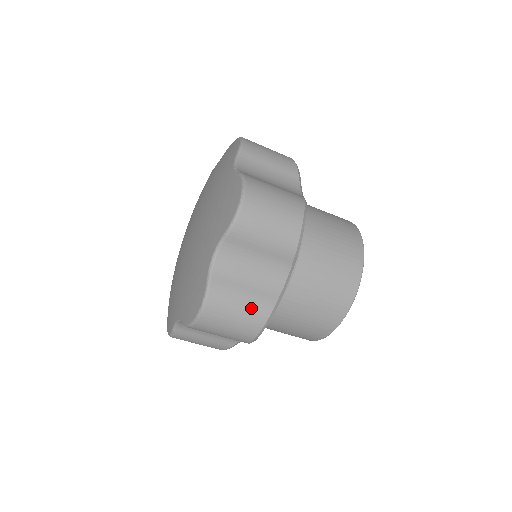
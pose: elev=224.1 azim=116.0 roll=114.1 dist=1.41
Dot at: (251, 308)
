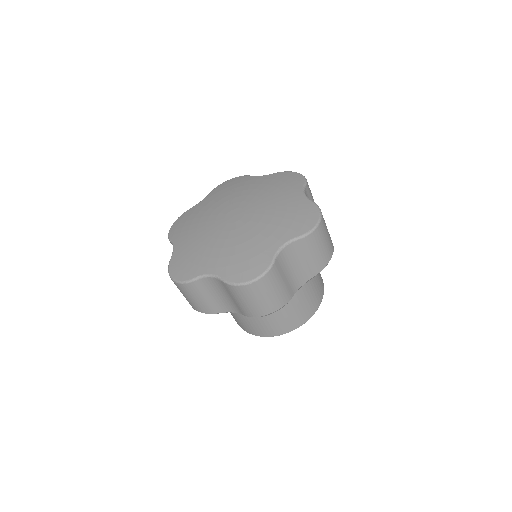
Dot at: (200, 304)
